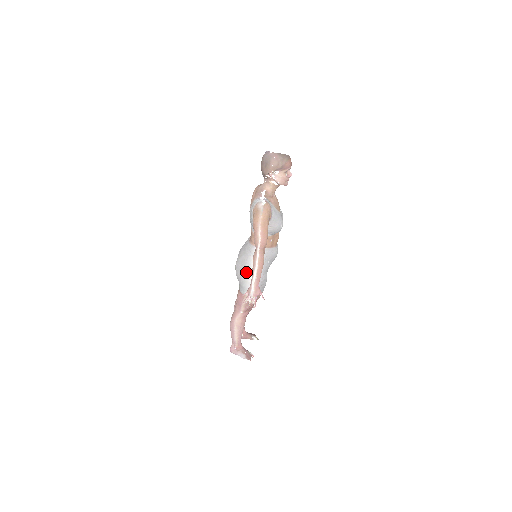
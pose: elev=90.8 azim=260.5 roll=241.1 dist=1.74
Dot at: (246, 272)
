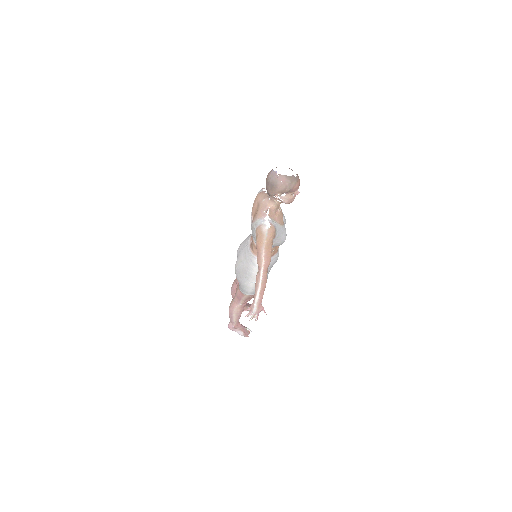
Dot at: (247, 279)
